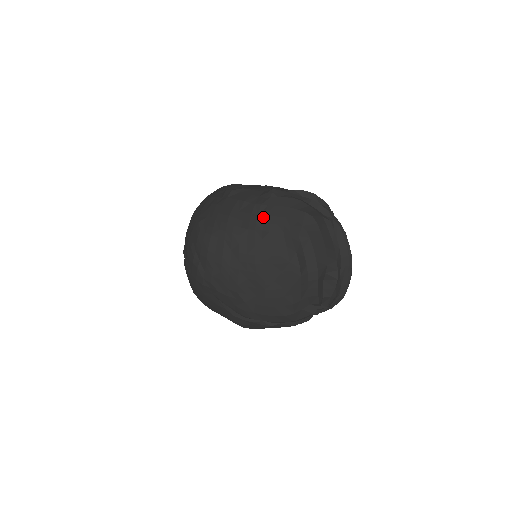
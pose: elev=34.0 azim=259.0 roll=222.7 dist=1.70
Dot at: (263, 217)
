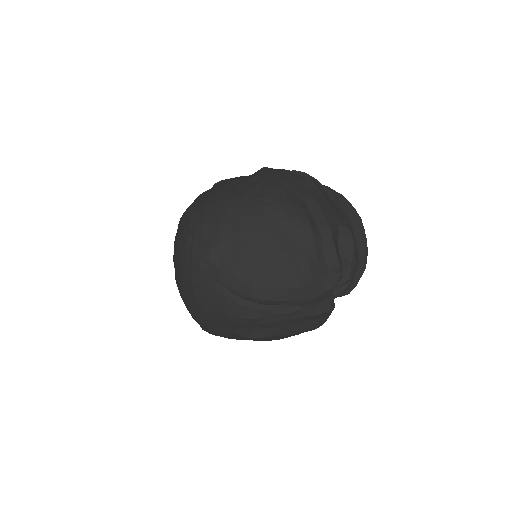
Dot at: (259, 183)
